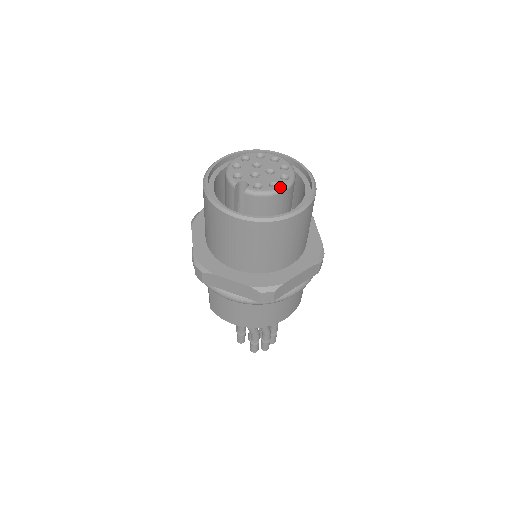
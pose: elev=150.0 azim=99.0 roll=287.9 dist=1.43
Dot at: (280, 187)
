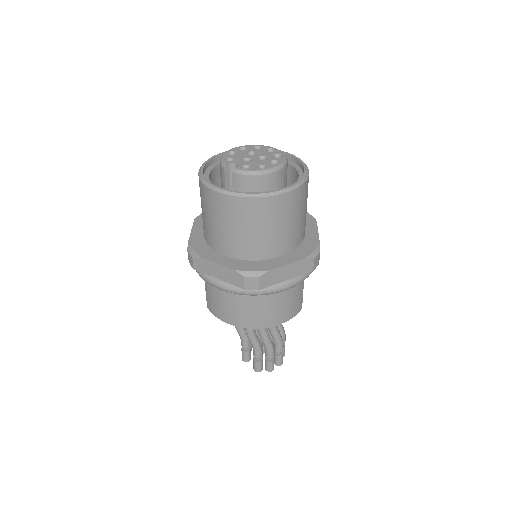
Dot at: (267, 168)
